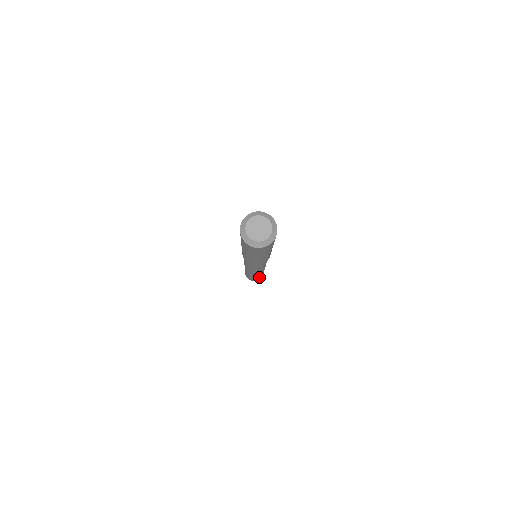
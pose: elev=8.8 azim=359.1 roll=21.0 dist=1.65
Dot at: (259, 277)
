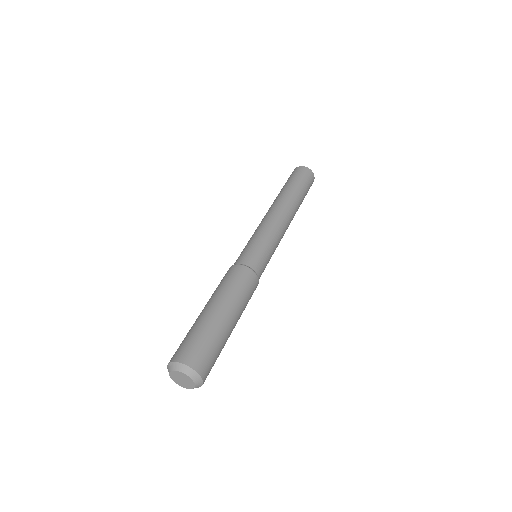
Dot at: (305, 195)
